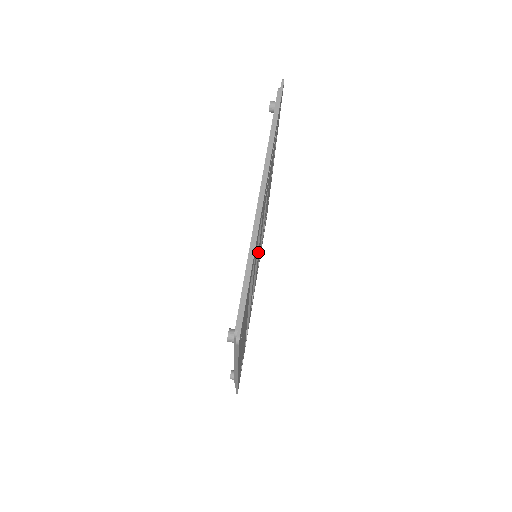
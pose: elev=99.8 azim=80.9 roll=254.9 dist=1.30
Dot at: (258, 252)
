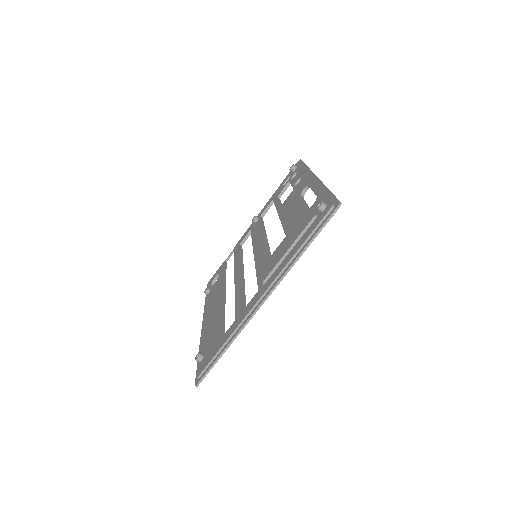
Dot at: occluded
